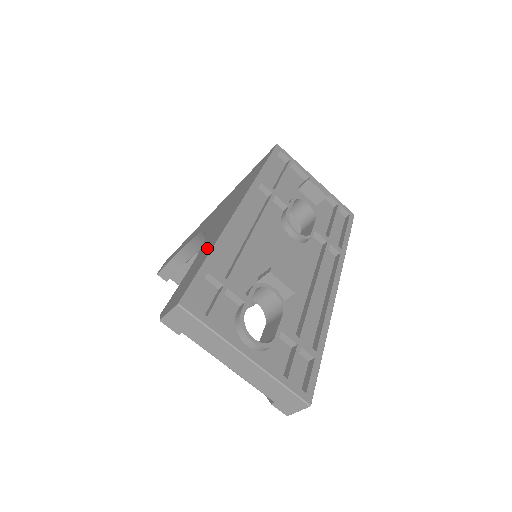
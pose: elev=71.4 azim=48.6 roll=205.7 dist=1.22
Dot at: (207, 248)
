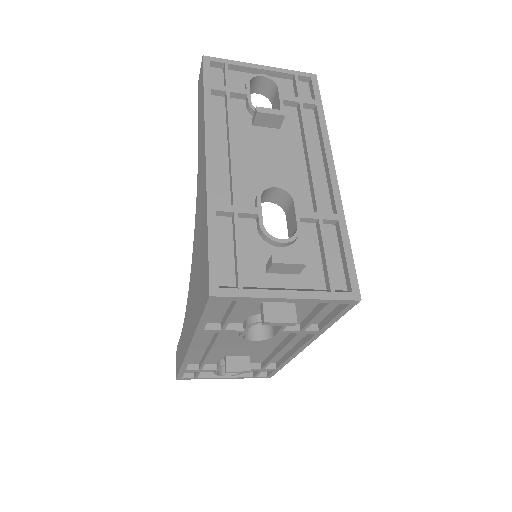
Dot at: (182, 347)
